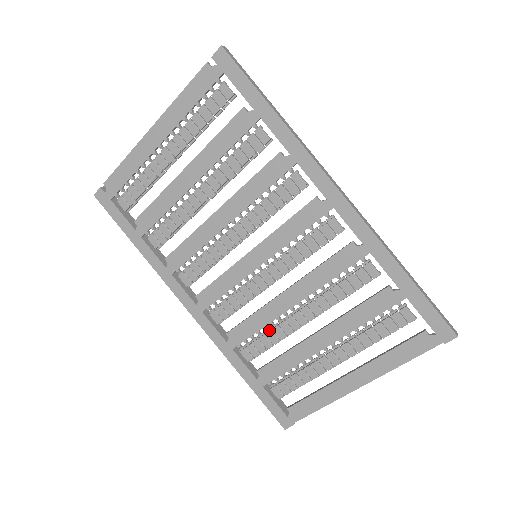
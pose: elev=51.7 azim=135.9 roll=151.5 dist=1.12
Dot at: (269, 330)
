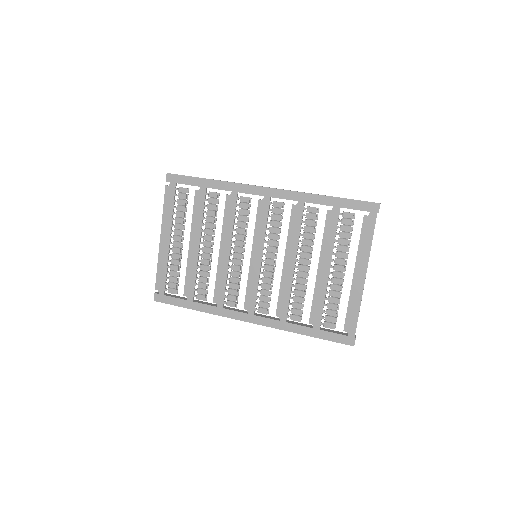
Dot at: (295, 291)
